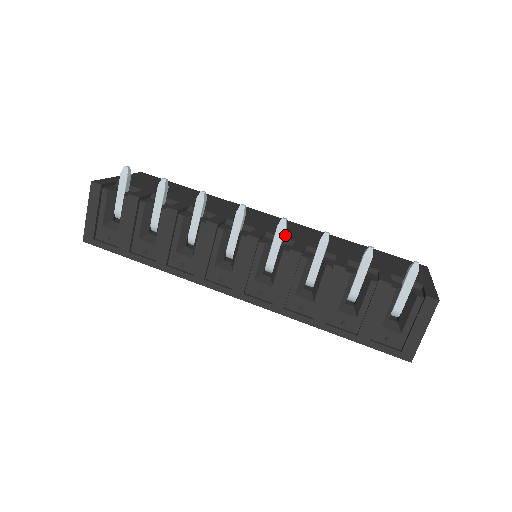
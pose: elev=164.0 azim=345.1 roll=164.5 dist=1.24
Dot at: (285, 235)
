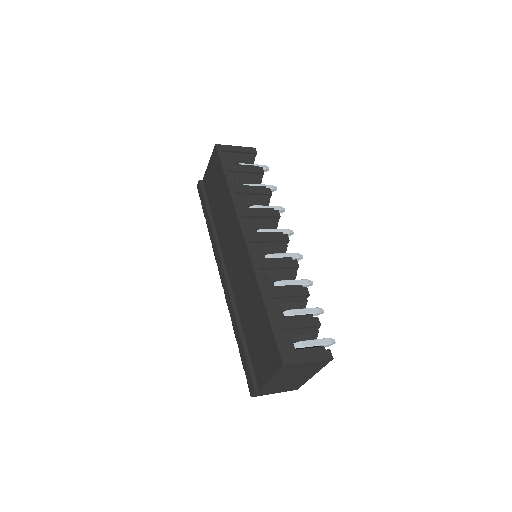
Dot at: occluded
